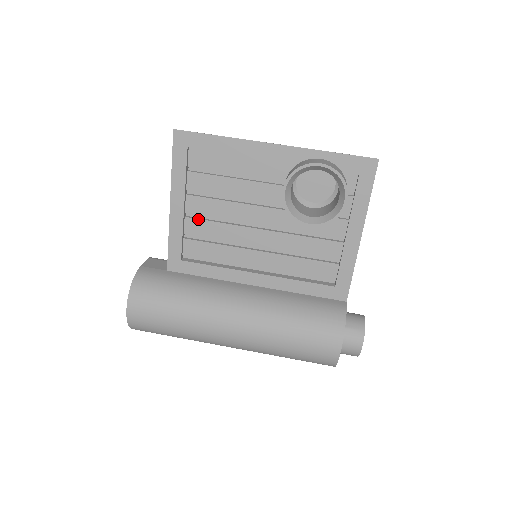
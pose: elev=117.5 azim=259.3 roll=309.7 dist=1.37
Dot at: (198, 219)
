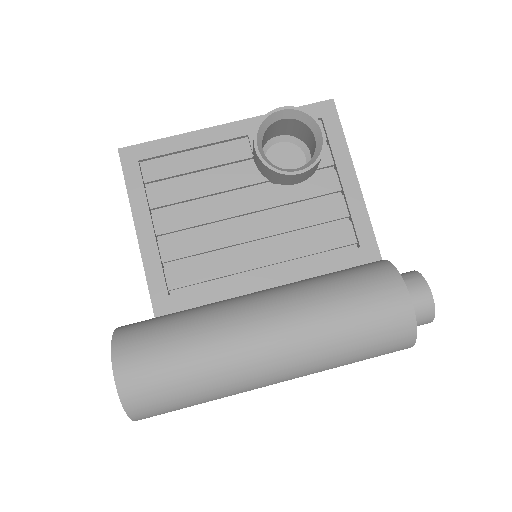
Dot at: (174, 237)
